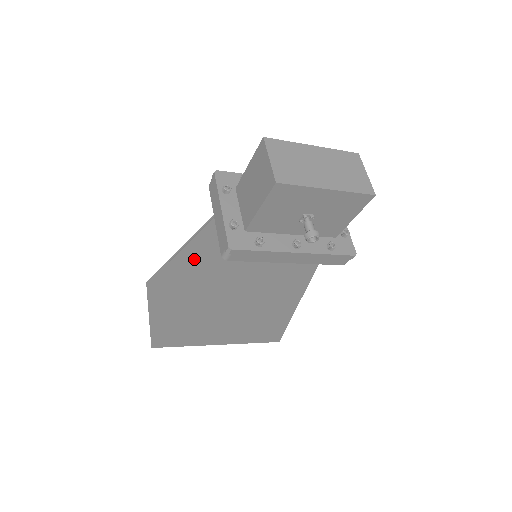
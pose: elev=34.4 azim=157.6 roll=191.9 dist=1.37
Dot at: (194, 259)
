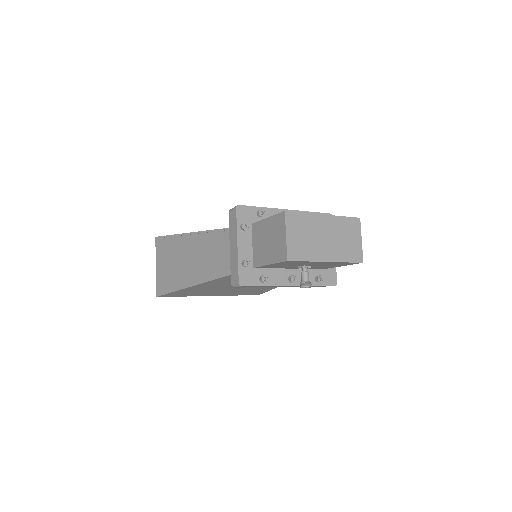
Dot at: (204, 252)
